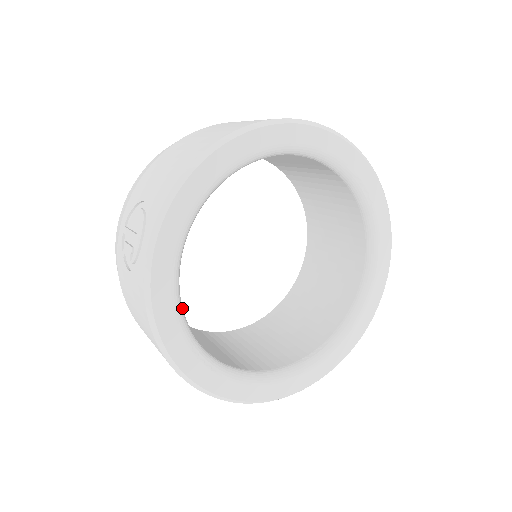
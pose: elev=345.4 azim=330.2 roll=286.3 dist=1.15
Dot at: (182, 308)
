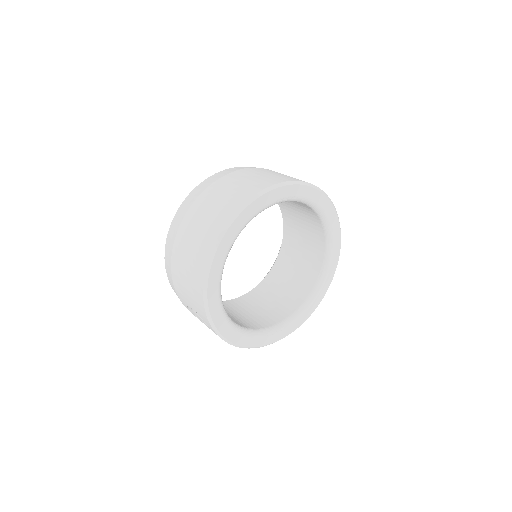
Dot at: (250, 330)
